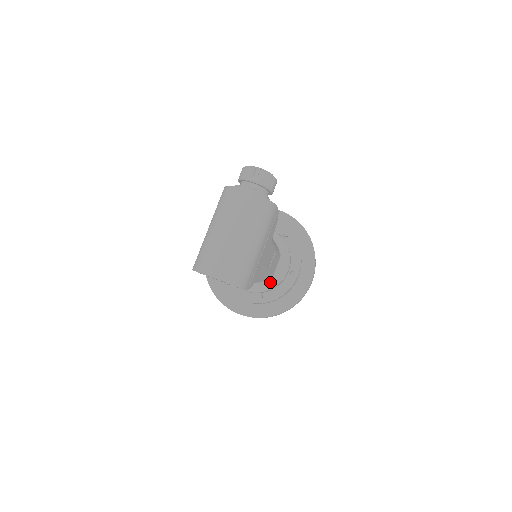
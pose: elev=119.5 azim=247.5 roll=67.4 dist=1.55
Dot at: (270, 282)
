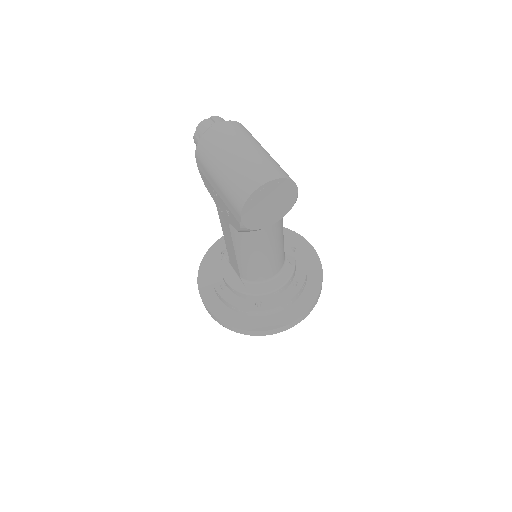
Dot at: (288, 263)
